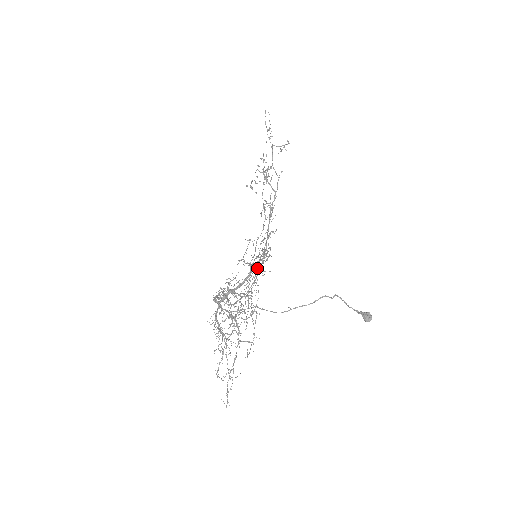
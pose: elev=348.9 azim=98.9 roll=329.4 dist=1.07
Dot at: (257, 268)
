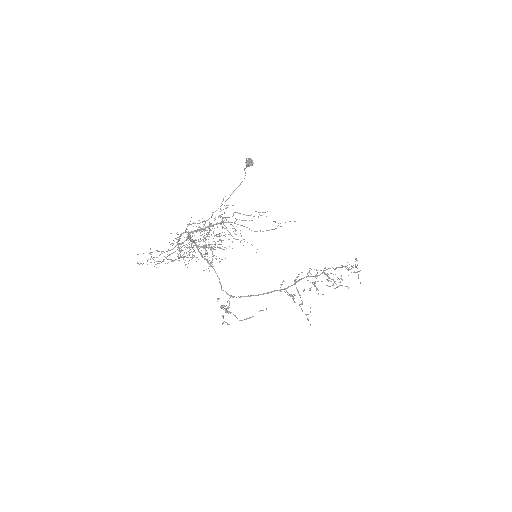
Dot at: occluded
